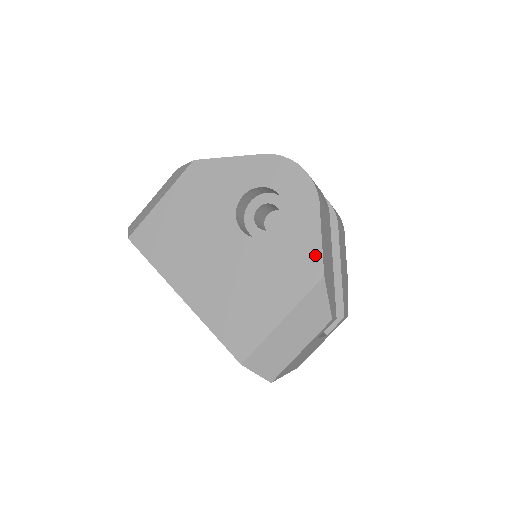
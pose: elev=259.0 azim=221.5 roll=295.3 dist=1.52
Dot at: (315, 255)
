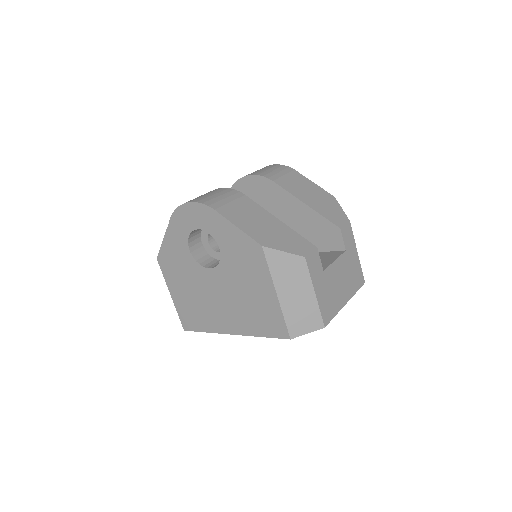
Dot at: (246, 240)
